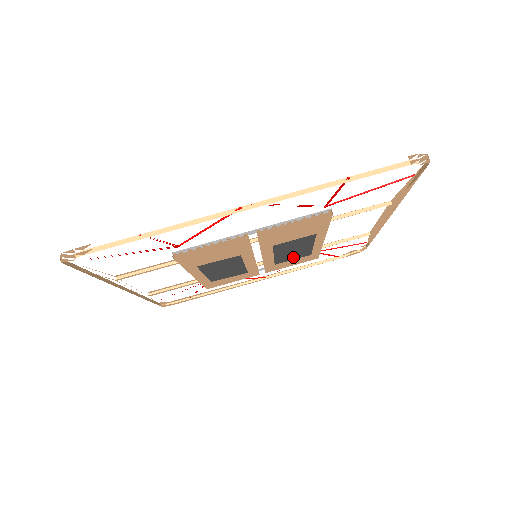
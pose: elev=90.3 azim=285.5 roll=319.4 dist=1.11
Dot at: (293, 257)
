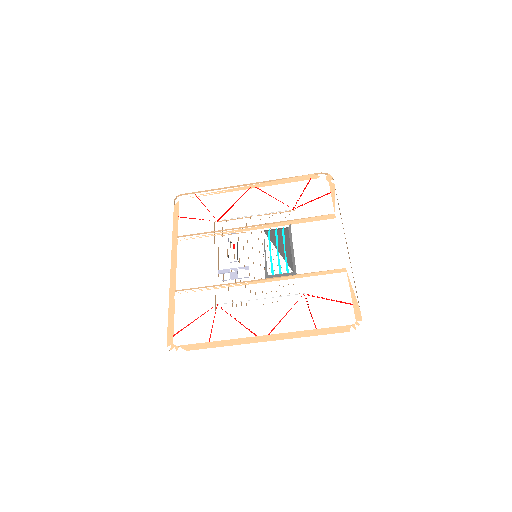
Dot at: (279, 236)
